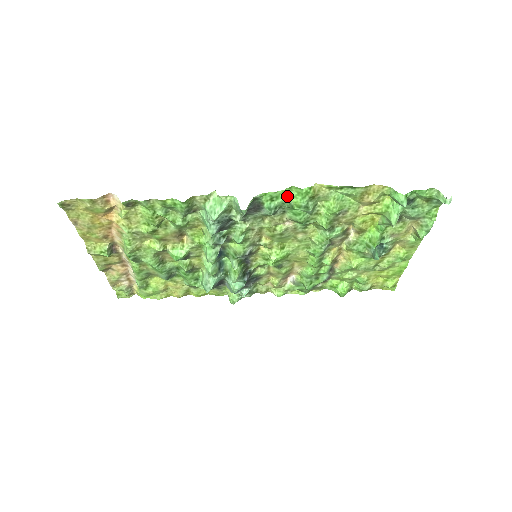
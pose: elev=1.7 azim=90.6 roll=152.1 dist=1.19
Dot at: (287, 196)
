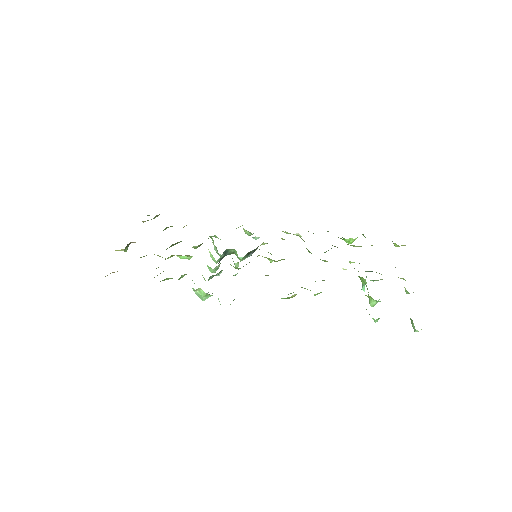
Dot at: occluded
